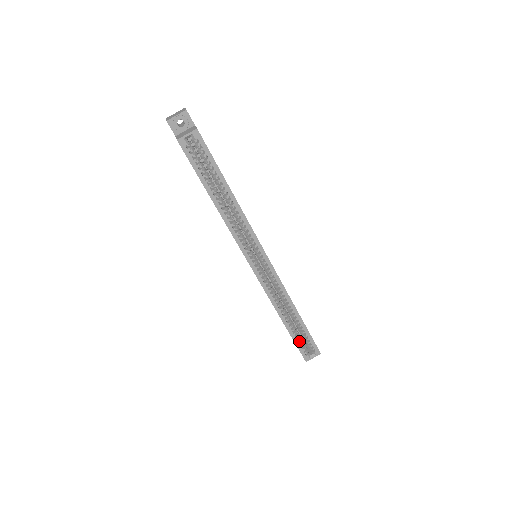
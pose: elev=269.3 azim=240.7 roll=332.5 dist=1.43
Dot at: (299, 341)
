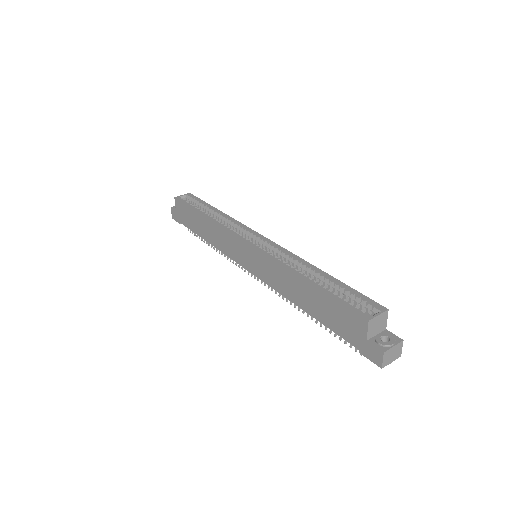
Dot at: (342, 301)
